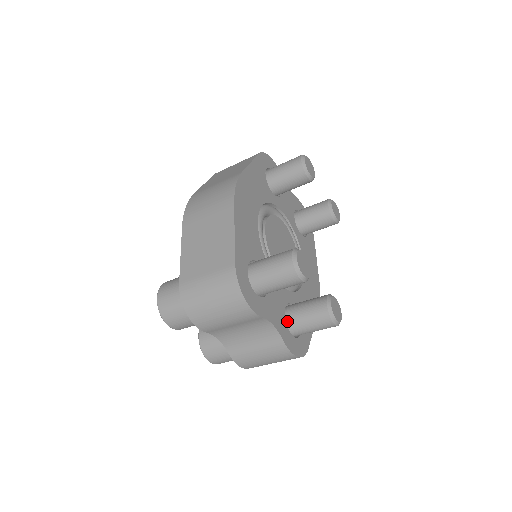
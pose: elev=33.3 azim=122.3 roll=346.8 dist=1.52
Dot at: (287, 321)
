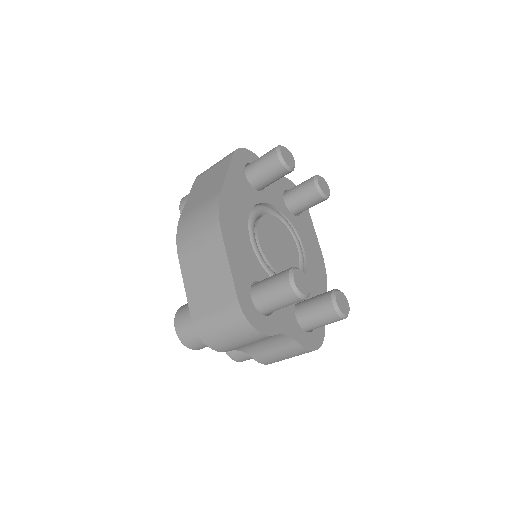
Dot at: (299, 322)
